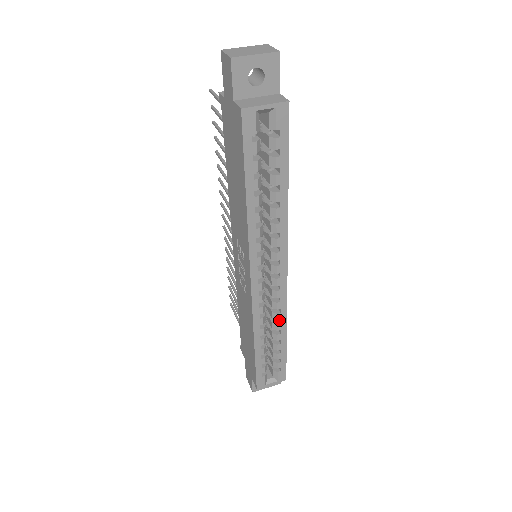
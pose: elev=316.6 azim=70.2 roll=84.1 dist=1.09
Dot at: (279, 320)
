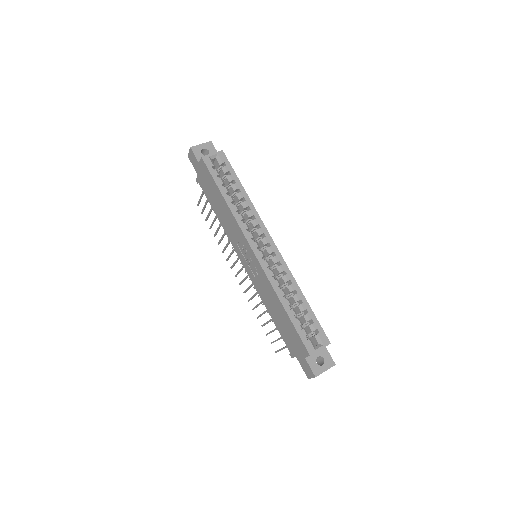
Dot at: (290, 283)
